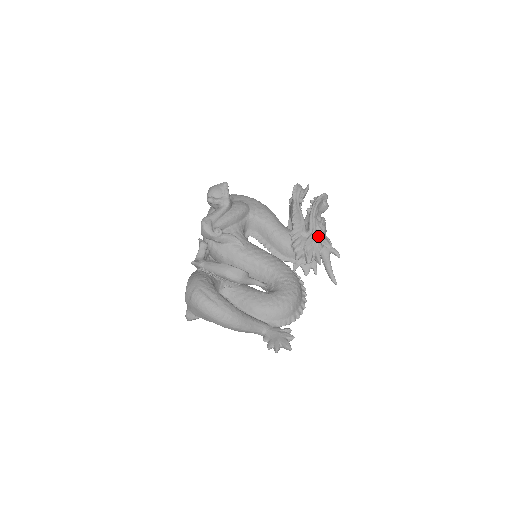
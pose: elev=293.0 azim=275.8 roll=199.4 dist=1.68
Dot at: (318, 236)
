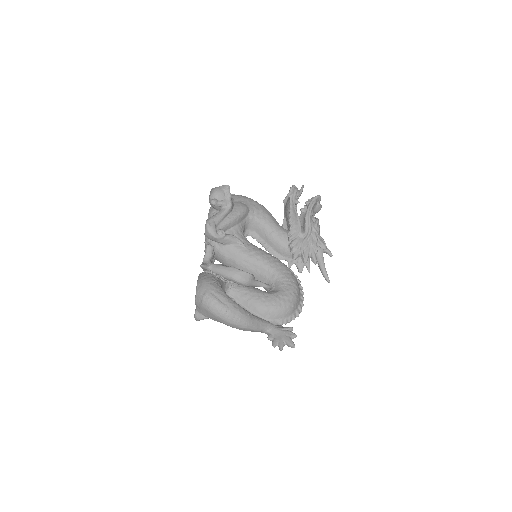
Dot at: (313, 237)
